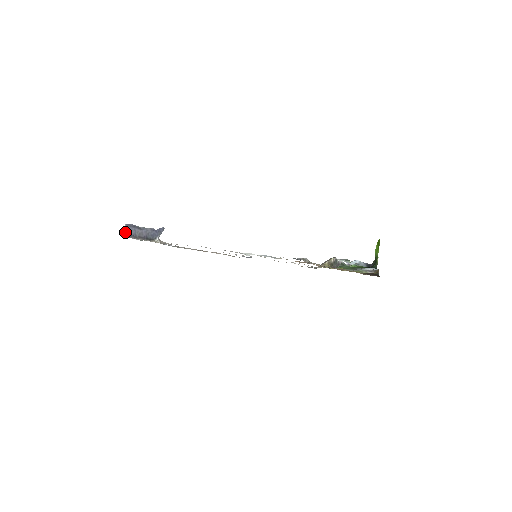
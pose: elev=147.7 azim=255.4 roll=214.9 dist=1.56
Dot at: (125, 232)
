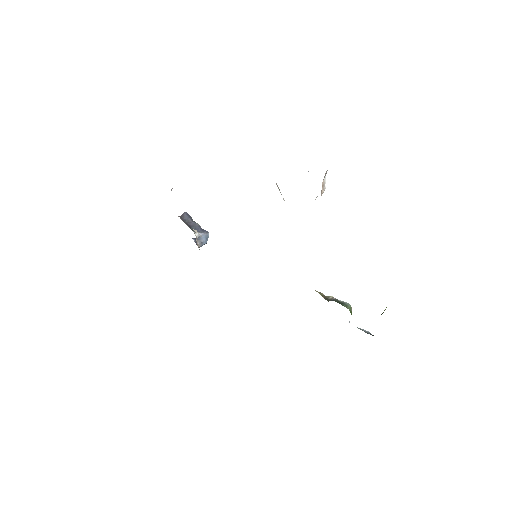
Dot at: (181, 216)
